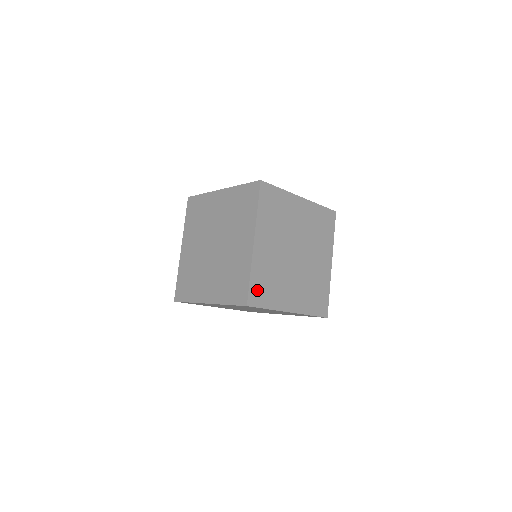
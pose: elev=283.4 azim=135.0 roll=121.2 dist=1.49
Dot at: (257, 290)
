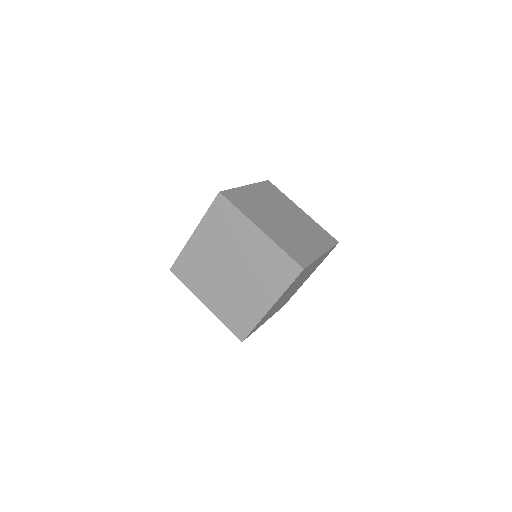
Dot at: (296, 256)
